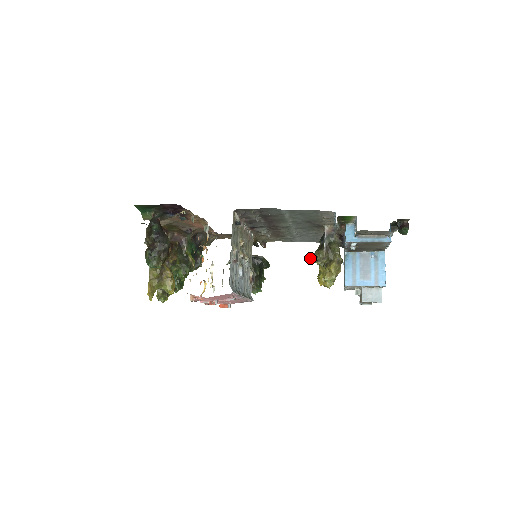
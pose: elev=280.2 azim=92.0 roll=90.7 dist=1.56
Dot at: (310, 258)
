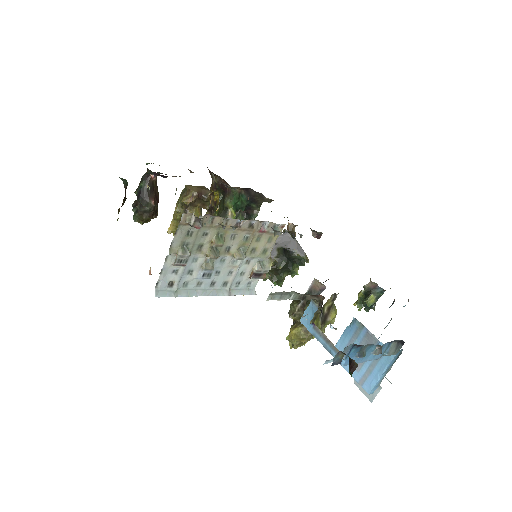
Dot at: occluded
